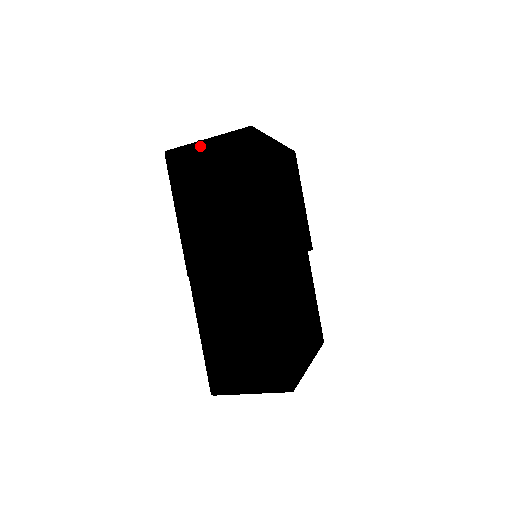
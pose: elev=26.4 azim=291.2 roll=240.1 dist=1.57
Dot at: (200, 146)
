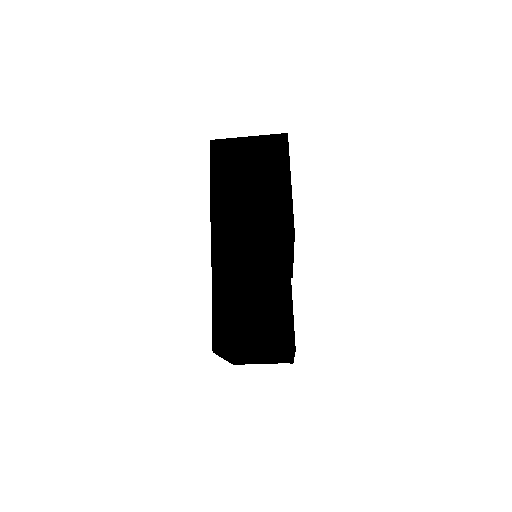
Dot at: (243, 140)
